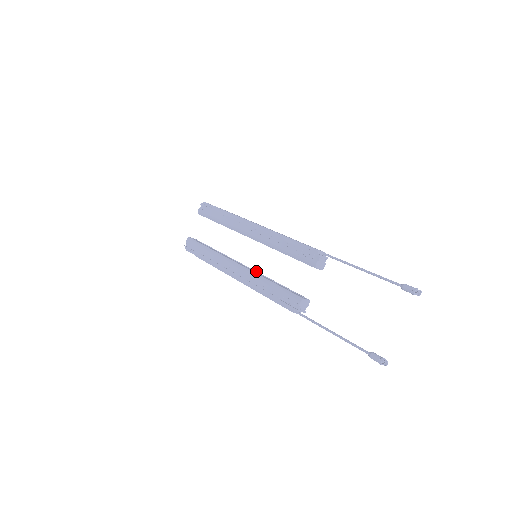
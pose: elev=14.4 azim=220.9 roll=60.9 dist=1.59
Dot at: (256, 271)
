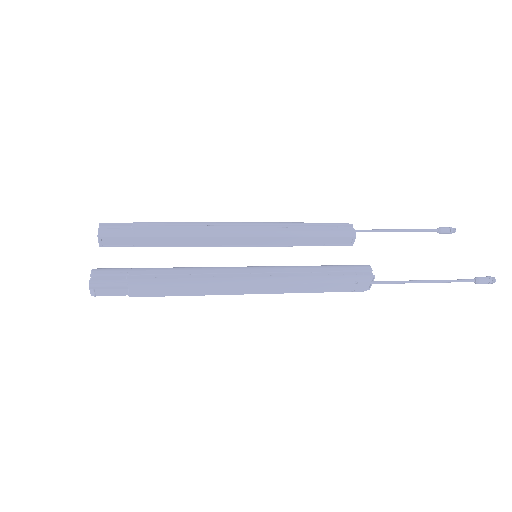
Dot at: occluded
